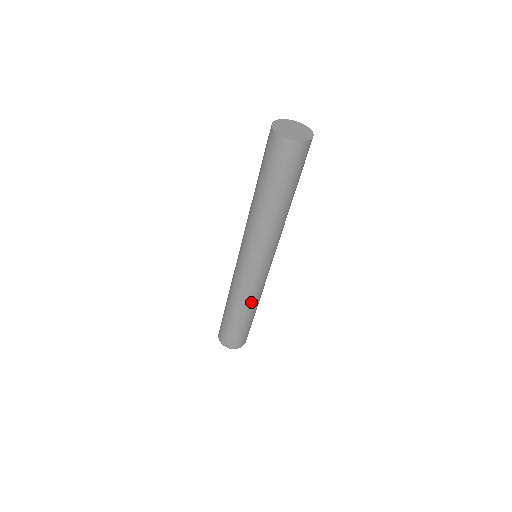
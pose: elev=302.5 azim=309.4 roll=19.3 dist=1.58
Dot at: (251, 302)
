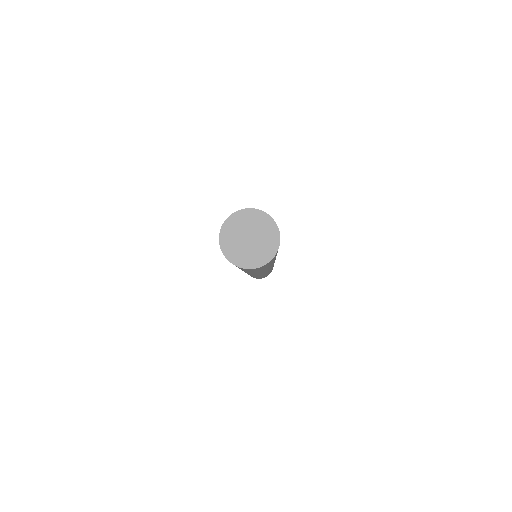
Dot at: occluded
